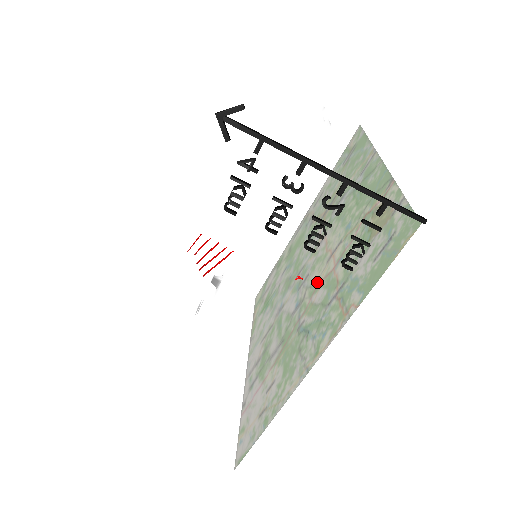
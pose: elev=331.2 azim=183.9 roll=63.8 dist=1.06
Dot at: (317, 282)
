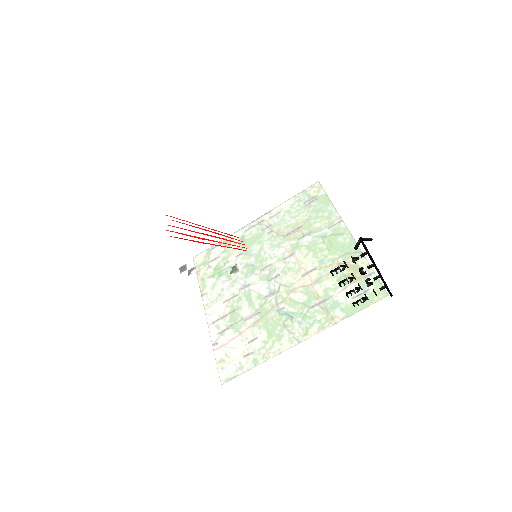
Dot at: occluded
